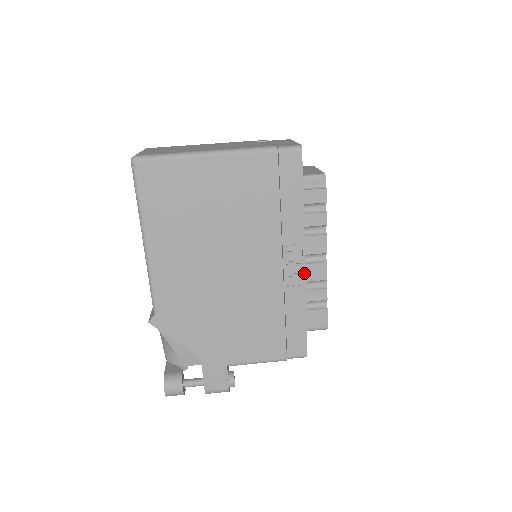
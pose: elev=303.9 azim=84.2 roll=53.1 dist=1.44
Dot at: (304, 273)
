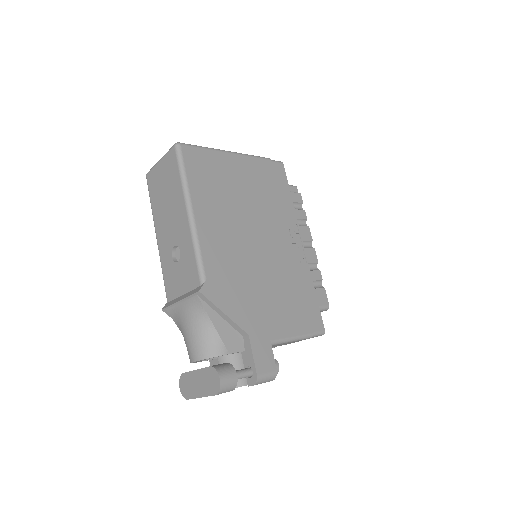
Dot at: (305, 253)
